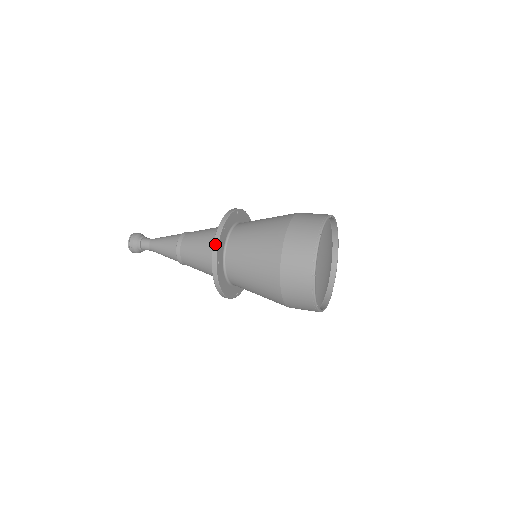
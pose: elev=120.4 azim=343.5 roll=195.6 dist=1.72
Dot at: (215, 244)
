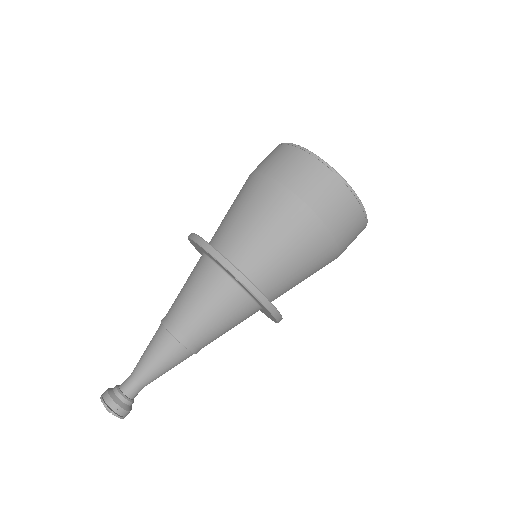
Dot at: (219, 258)
